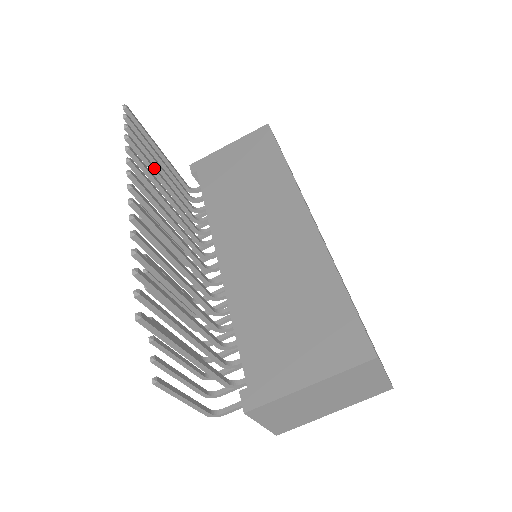
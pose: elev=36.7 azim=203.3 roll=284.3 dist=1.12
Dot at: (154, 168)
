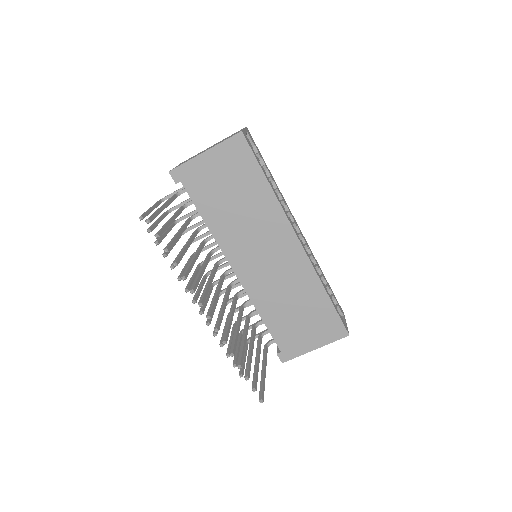
Dot at: (185, 252)
